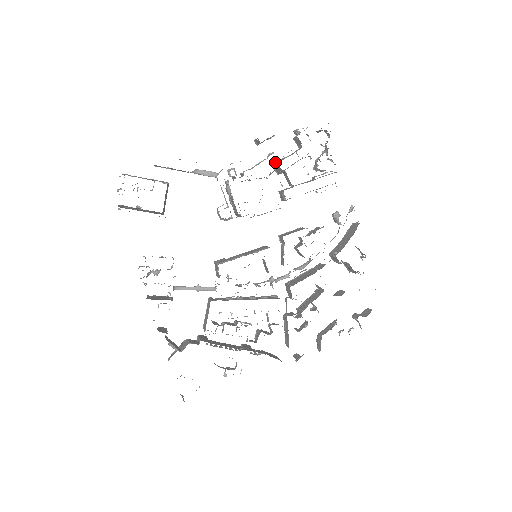
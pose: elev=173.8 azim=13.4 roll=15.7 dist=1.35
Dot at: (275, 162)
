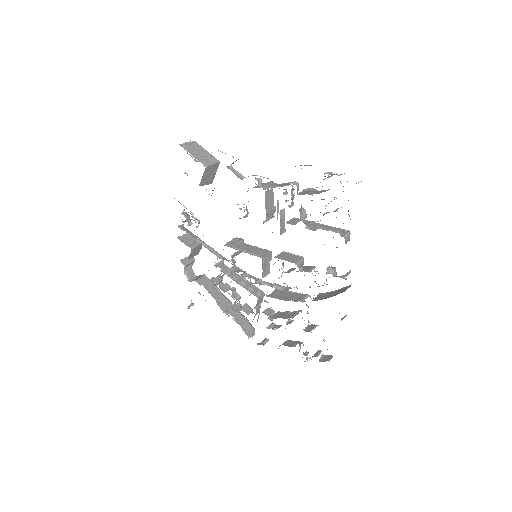
Dot at: occluded
